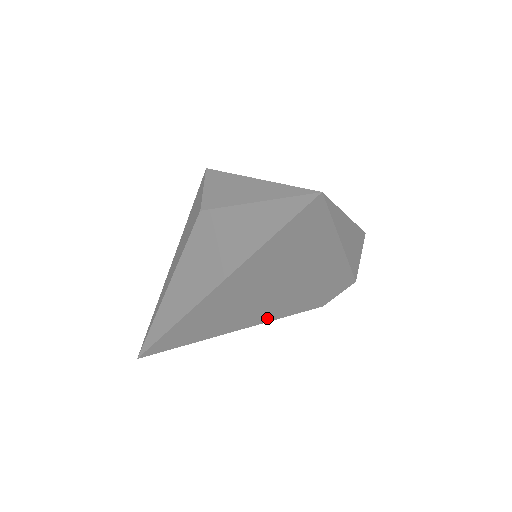
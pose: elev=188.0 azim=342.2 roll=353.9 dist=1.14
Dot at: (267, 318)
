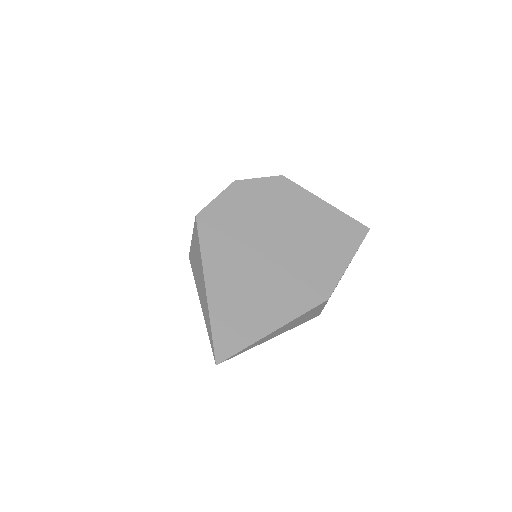
Dot at: occluded
